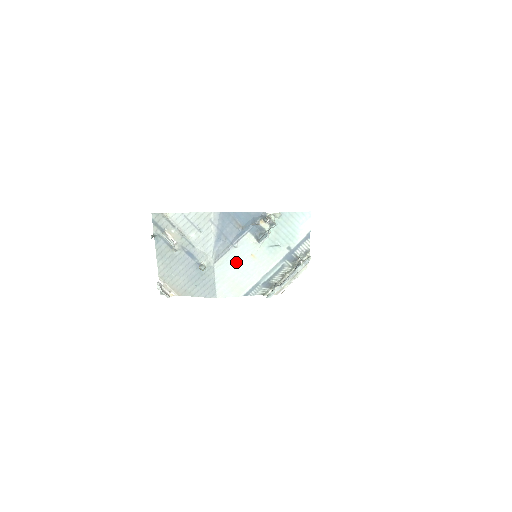
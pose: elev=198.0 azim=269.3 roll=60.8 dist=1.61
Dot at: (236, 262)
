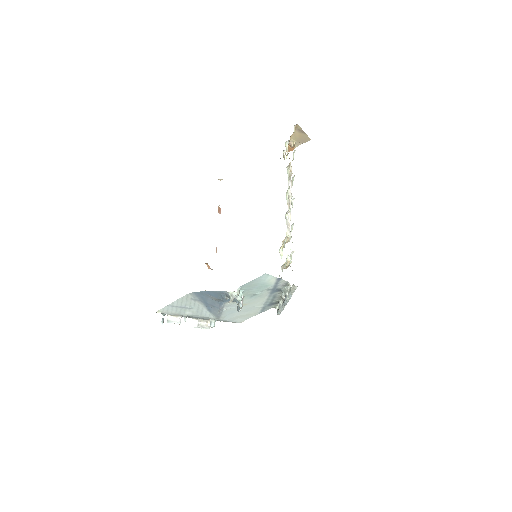
Dot at: (234, 312)
